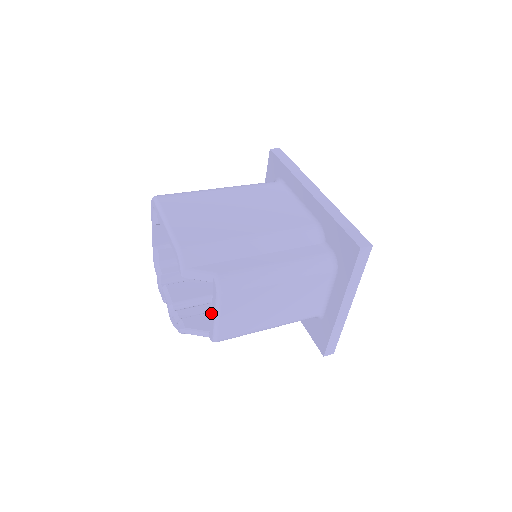
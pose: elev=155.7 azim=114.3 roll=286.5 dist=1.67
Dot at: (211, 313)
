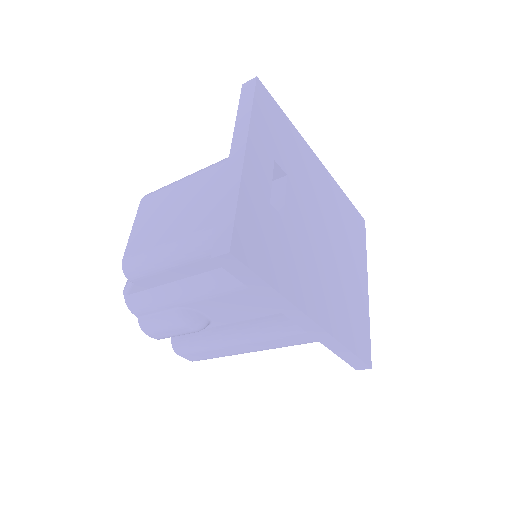
Dot at: occluded
